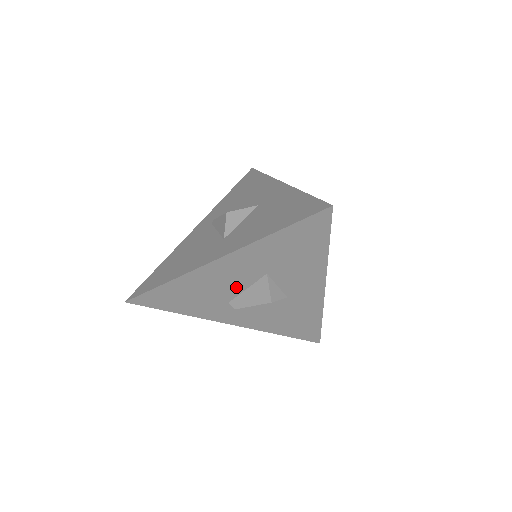
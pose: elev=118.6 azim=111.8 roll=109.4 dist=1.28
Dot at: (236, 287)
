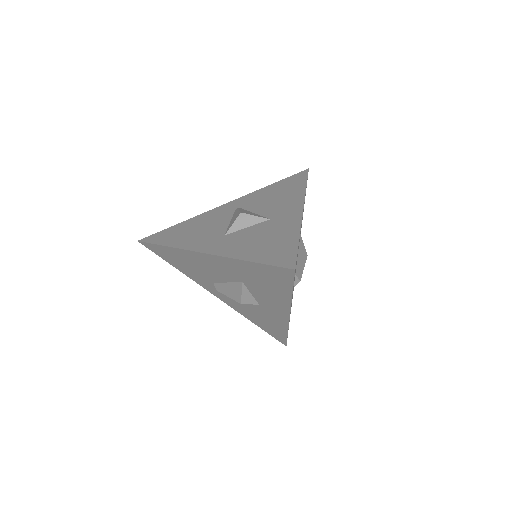
Dot at: (219, 277)
